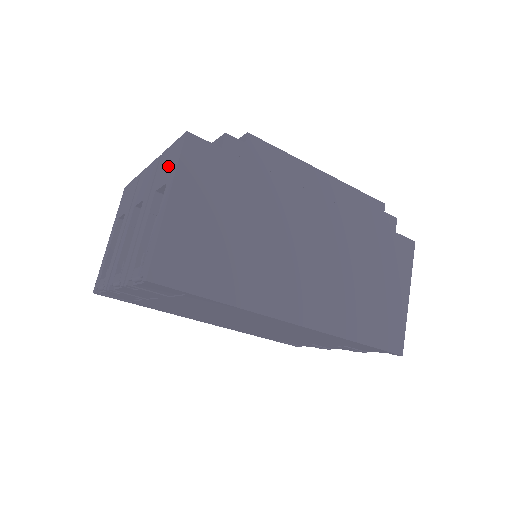
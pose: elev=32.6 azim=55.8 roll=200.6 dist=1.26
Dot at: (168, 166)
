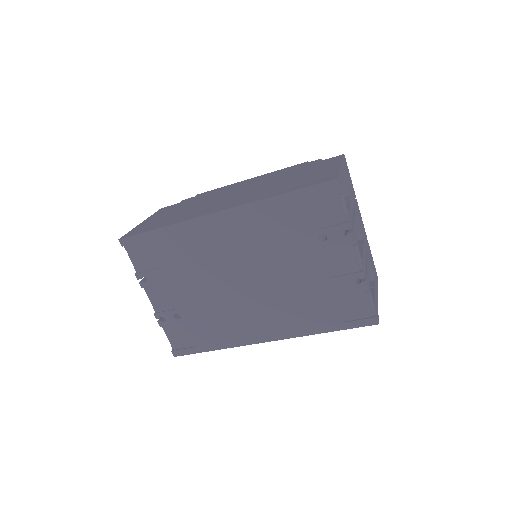
Dot at: occluded
